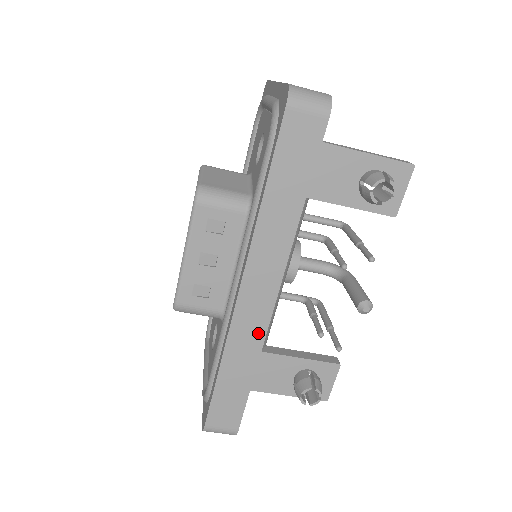
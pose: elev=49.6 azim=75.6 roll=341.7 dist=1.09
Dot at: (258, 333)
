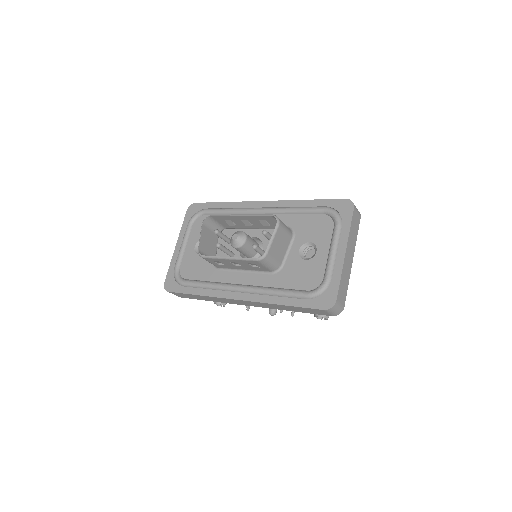
Dot at: (226, 302)
